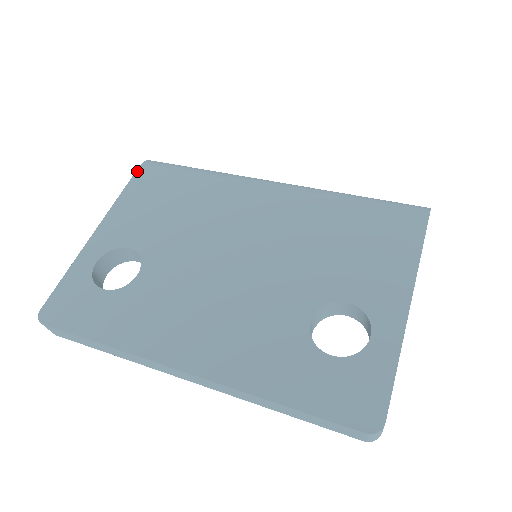
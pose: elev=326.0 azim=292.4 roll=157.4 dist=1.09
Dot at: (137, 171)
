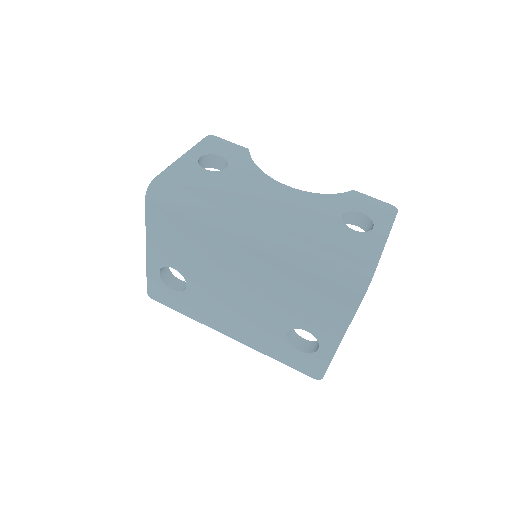
Dot at: (146, 206)
